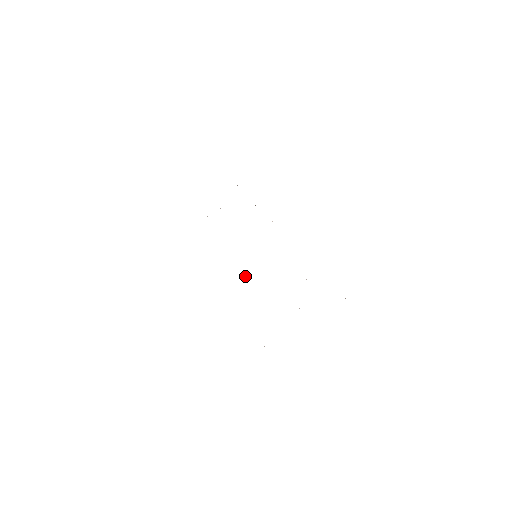
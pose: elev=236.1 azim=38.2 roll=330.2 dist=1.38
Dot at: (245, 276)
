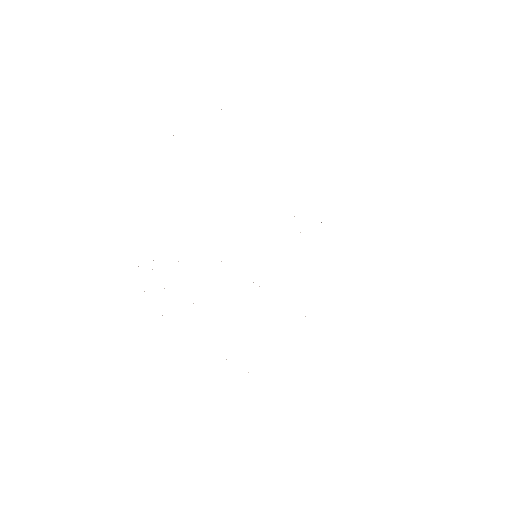
Dot at: occluded
